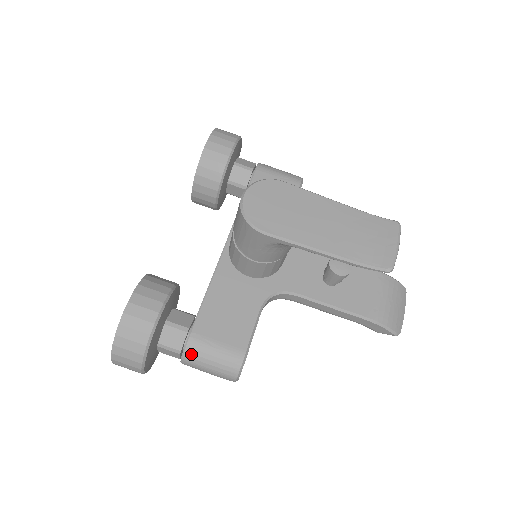
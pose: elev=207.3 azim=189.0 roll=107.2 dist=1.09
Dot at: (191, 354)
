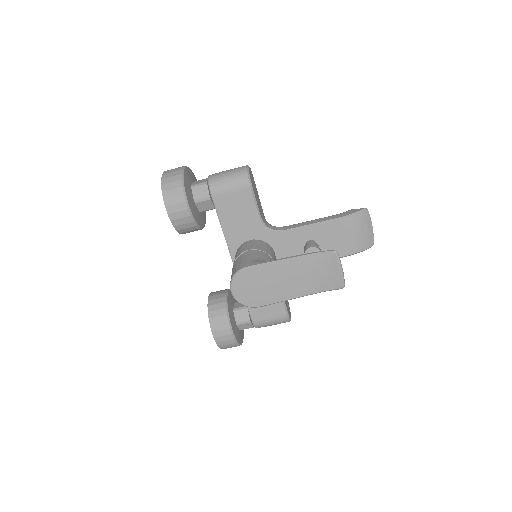
Dot at: (260, 327)
